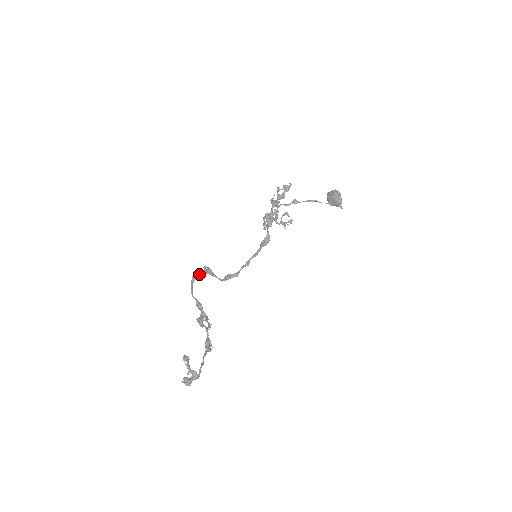
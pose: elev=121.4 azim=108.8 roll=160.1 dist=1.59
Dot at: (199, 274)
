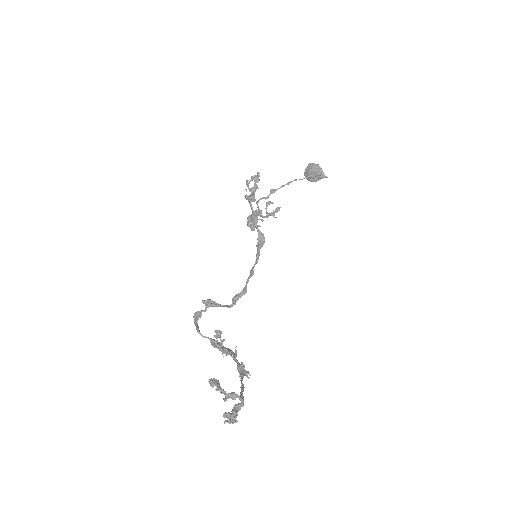
Dot at: occluded
